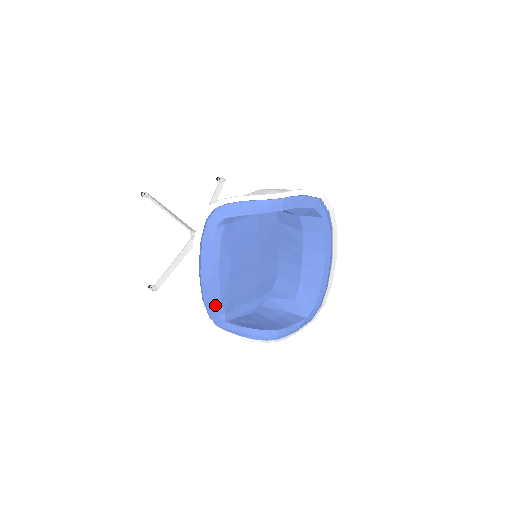
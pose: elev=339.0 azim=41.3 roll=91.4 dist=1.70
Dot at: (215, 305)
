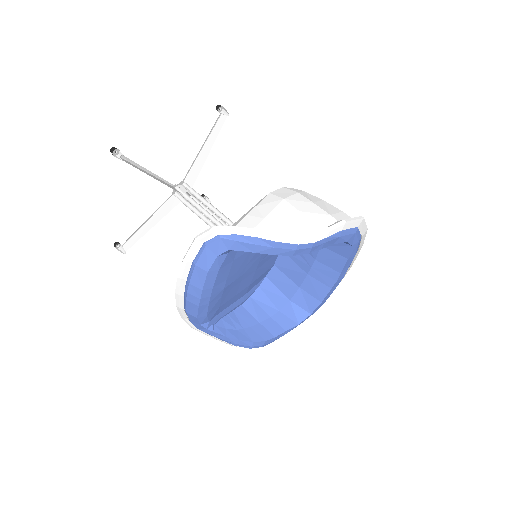
Dot at: (199, 318)
